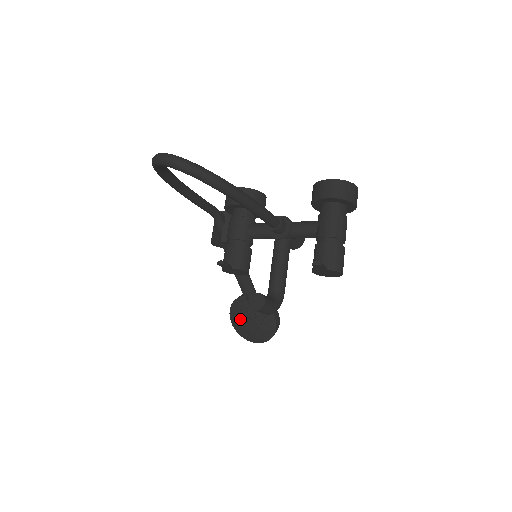
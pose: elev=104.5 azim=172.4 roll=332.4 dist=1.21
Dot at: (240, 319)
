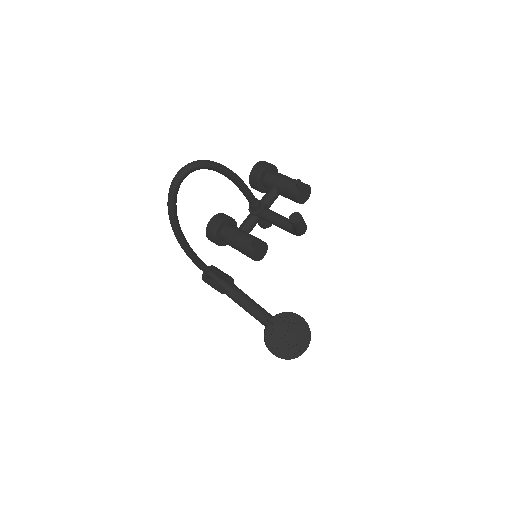
Dot at: (281, 344)
